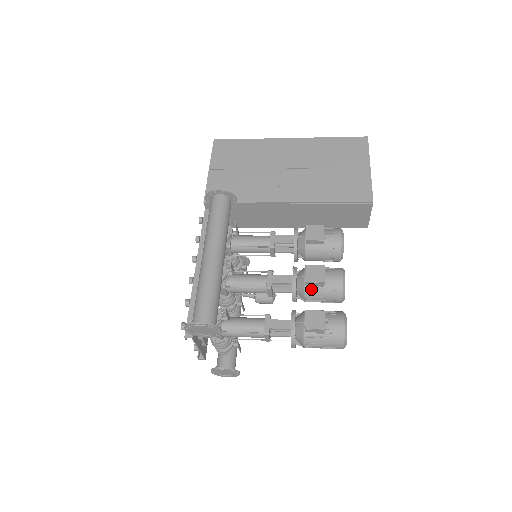
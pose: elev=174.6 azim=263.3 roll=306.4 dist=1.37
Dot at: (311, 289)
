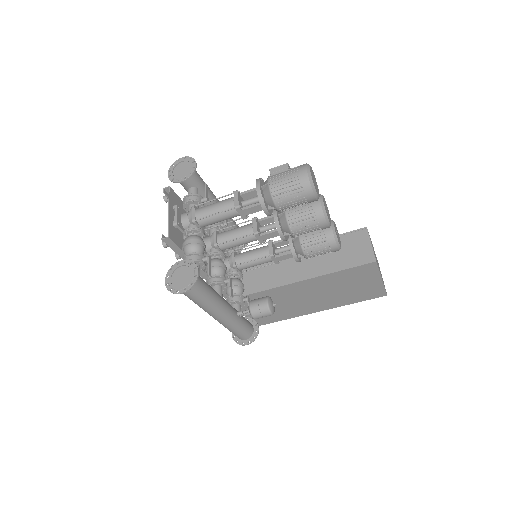
Dot at: occluded
